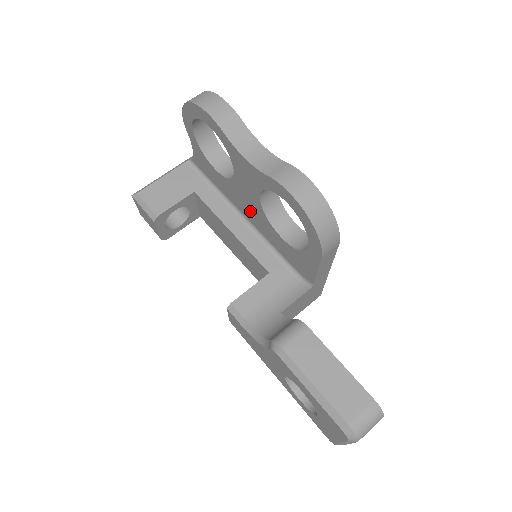
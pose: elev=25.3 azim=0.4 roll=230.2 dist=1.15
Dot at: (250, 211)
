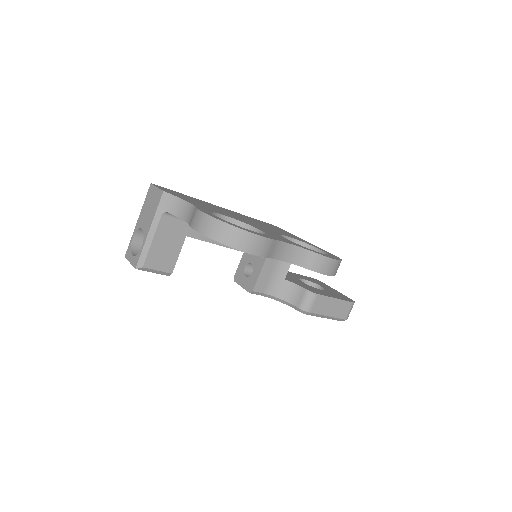
Dot at: occluded
